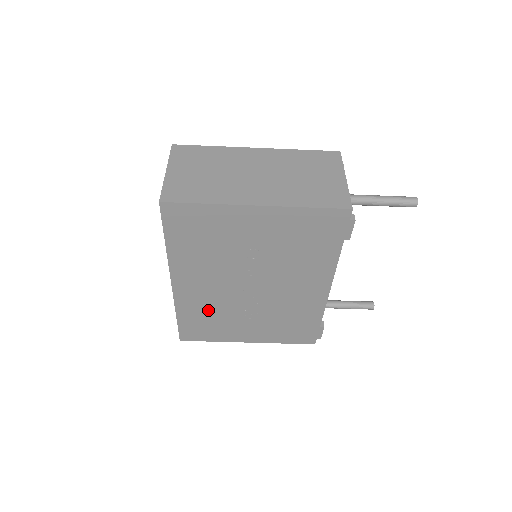
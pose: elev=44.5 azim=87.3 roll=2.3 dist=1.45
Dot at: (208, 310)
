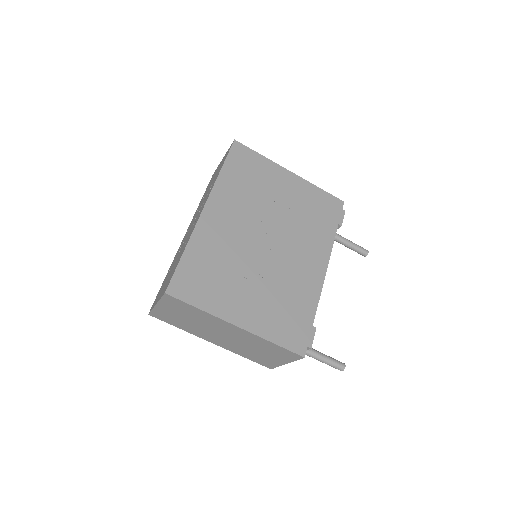
Dot at: (219, 255)
